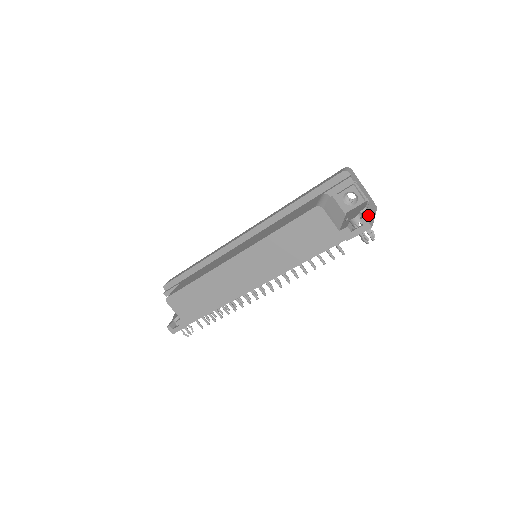
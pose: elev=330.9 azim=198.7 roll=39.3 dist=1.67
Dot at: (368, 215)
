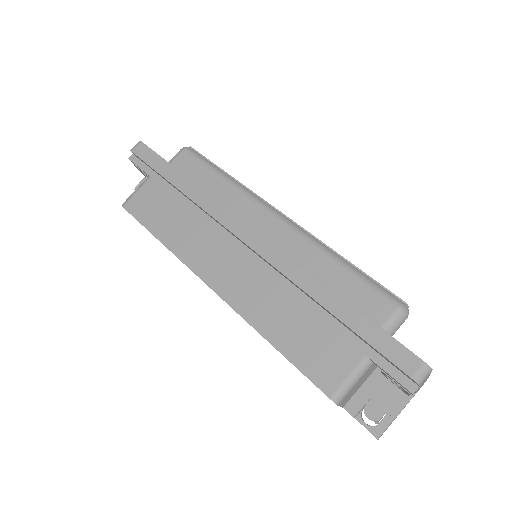
Dot at: occluded
